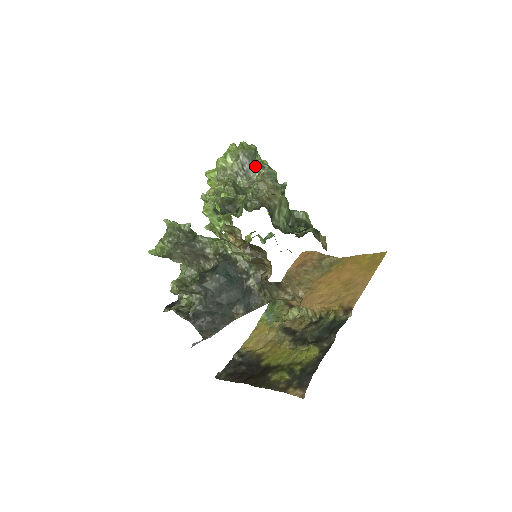
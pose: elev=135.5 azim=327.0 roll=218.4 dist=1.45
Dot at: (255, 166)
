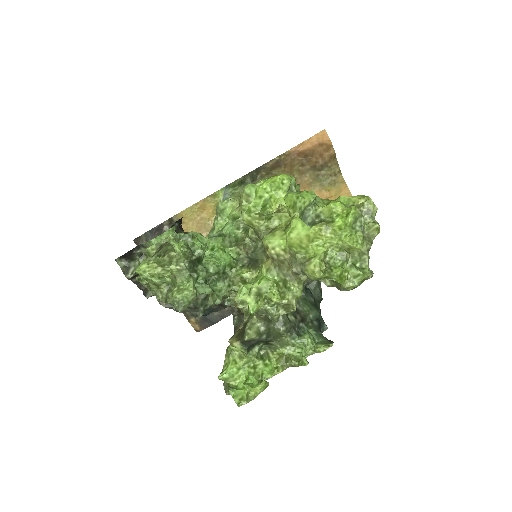
Dot at: occluded
